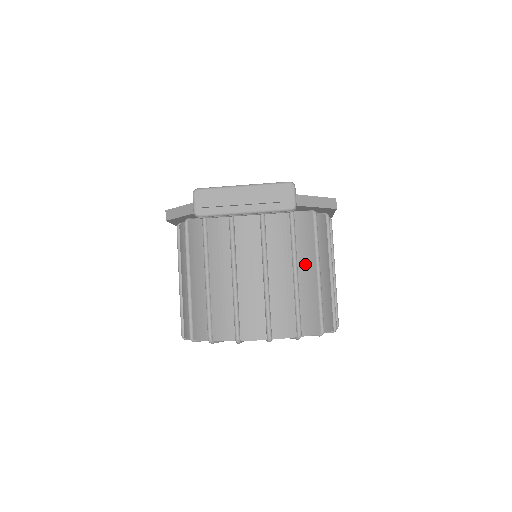
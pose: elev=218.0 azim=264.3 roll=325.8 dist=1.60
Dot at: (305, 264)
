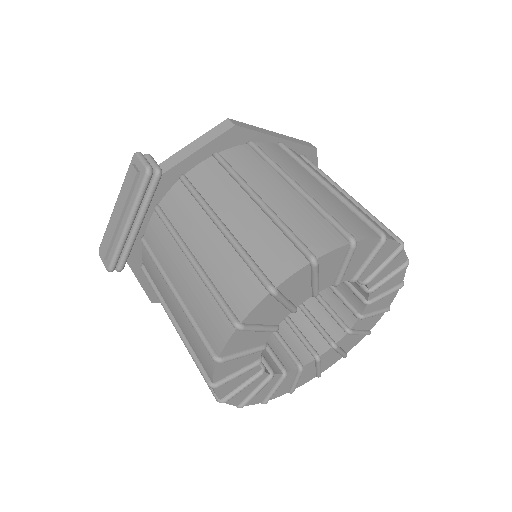
Dot at: (231, 208)
